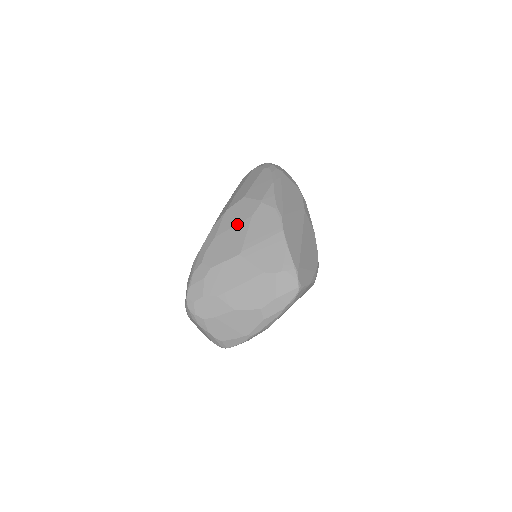
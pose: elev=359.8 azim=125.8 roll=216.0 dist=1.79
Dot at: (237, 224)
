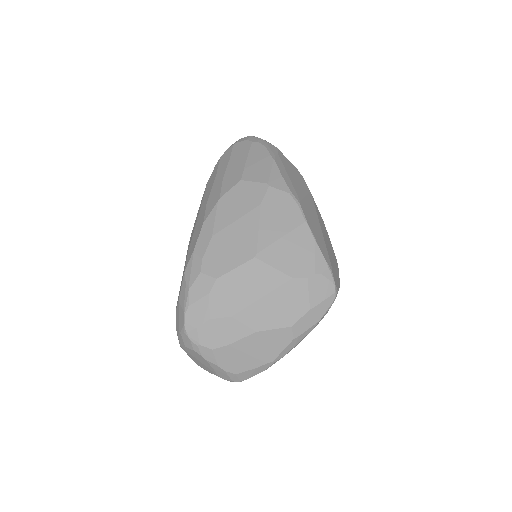
Dot at: (241, 216)
